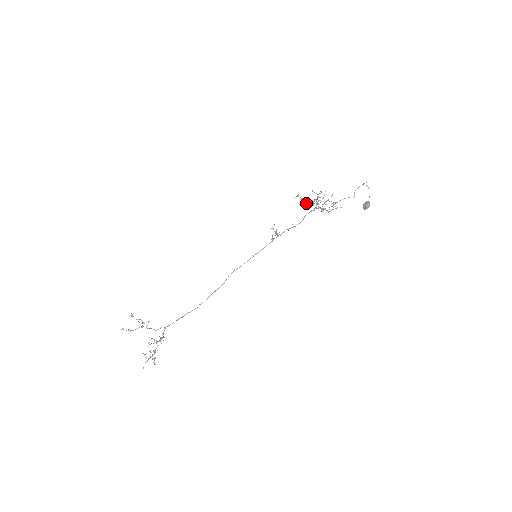
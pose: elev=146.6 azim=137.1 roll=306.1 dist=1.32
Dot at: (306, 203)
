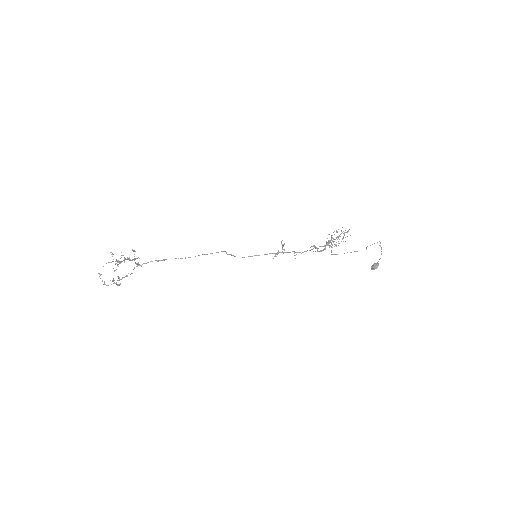
Dot at: occluded
